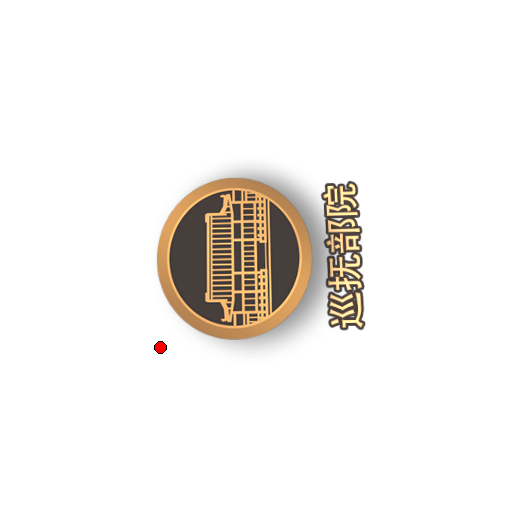
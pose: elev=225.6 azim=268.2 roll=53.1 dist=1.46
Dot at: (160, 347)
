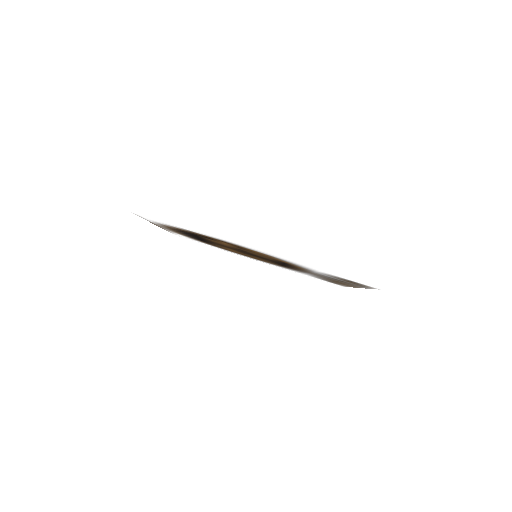
Dot at: (142, 215)
